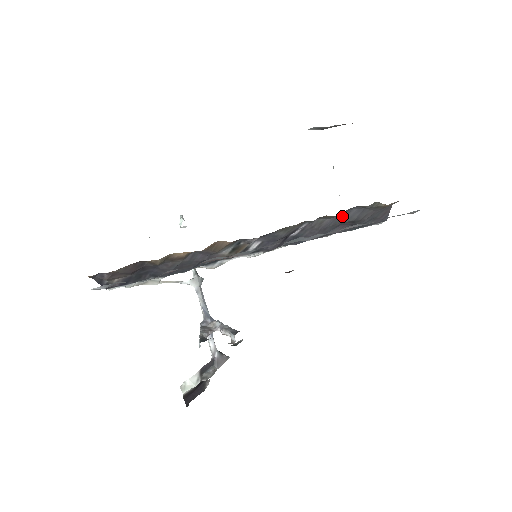
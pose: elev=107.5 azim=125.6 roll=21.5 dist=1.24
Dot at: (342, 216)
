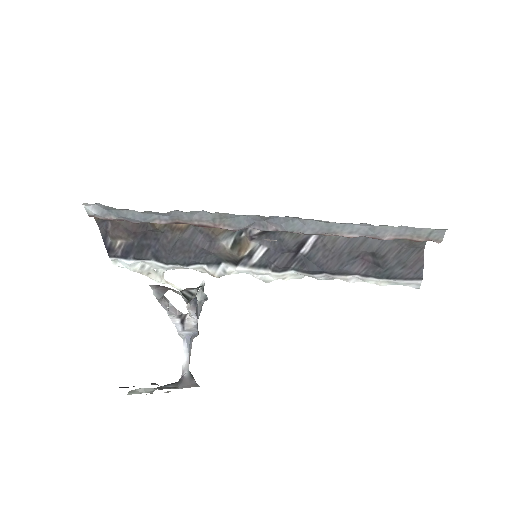
Dot at: (359, 240)
